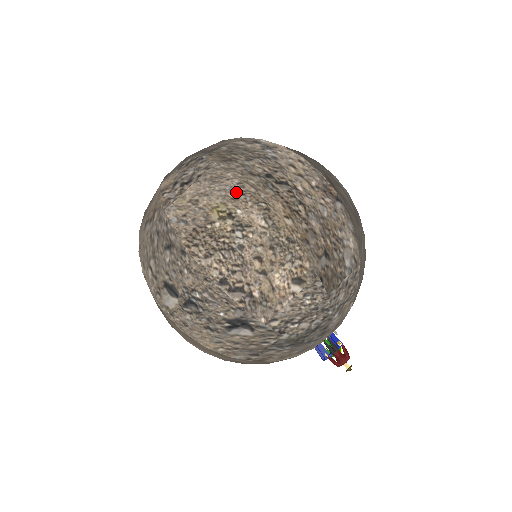
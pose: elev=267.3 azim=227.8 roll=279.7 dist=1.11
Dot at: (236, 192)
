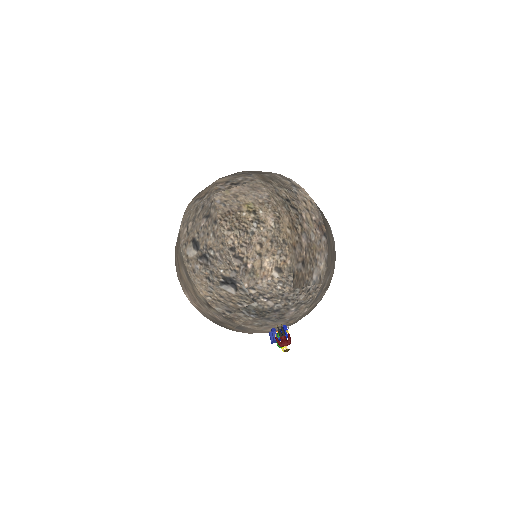
Dot at: (264, 200)
